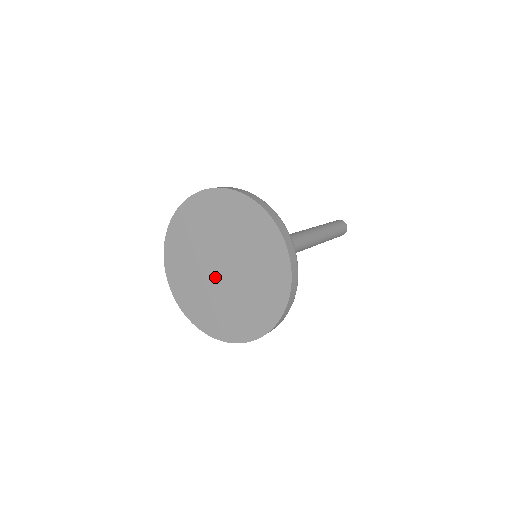
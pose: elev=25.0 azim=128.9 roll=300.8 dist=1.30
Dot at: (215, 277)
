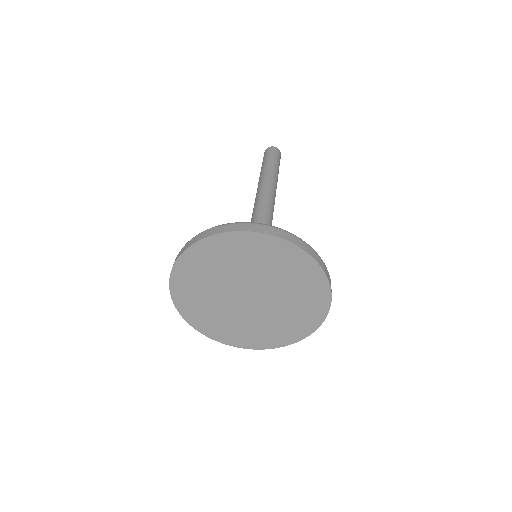
Dot at: (256, 307)
